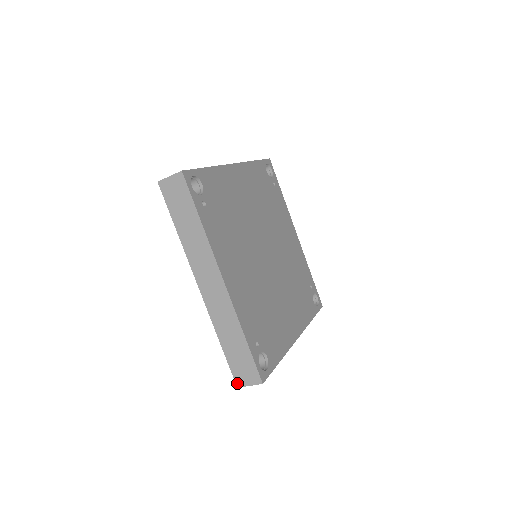
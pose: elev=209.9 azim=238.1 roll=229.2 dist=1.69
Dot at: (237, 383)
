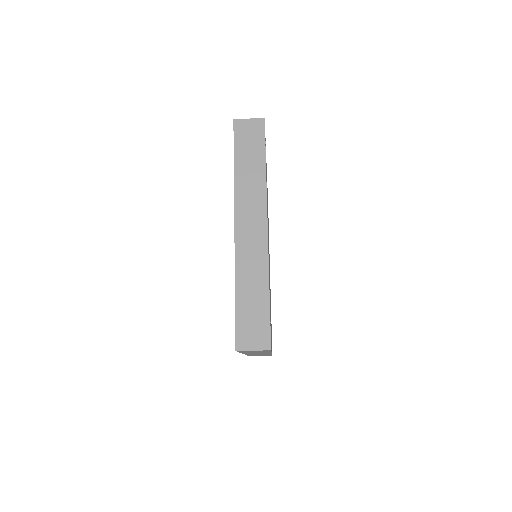
Dot at: (238, 345)
